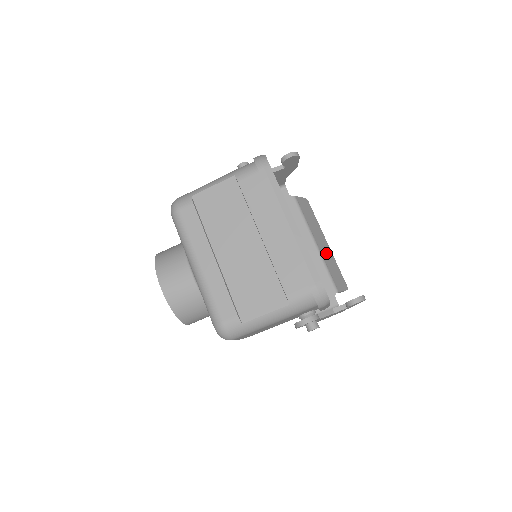
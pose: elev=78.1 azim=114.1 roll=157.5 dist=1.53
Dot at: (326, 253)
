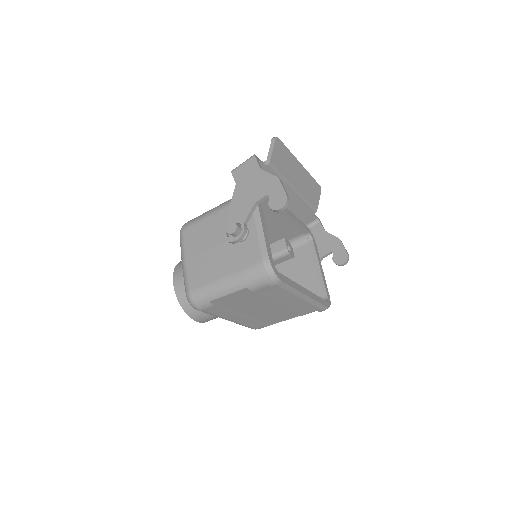
Dot at: (303, 183)
